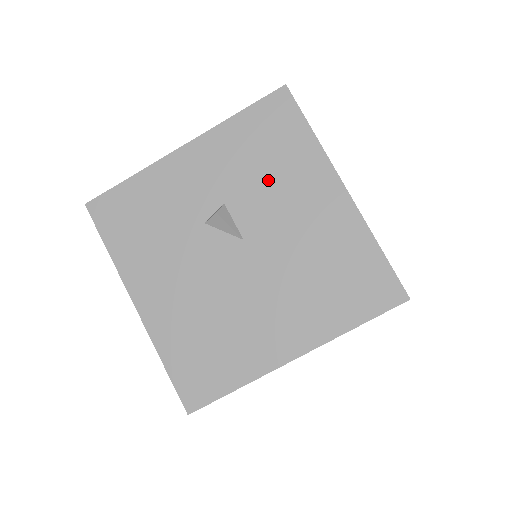
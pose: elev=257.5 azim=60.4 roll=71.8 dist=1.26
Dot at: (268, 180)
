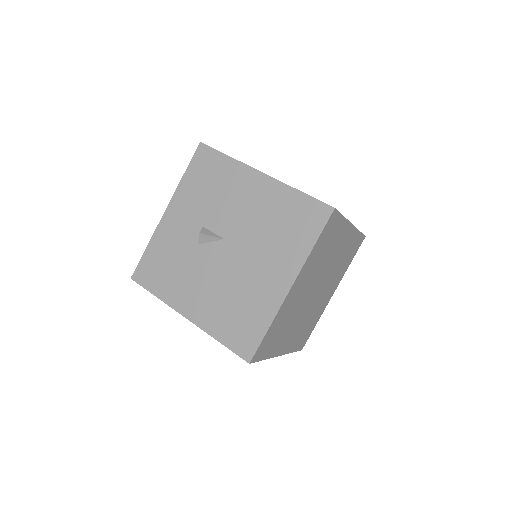
Dot at: (219, 198)
